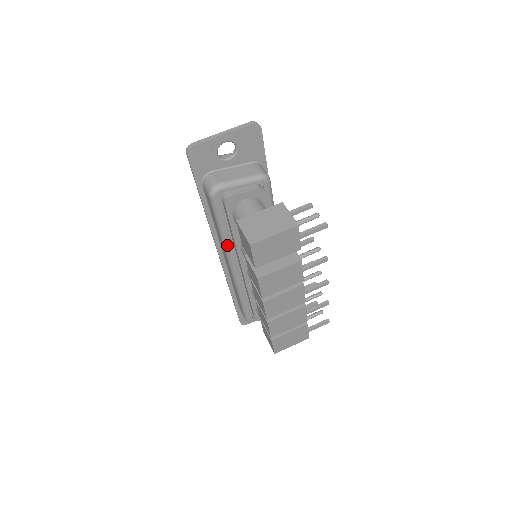
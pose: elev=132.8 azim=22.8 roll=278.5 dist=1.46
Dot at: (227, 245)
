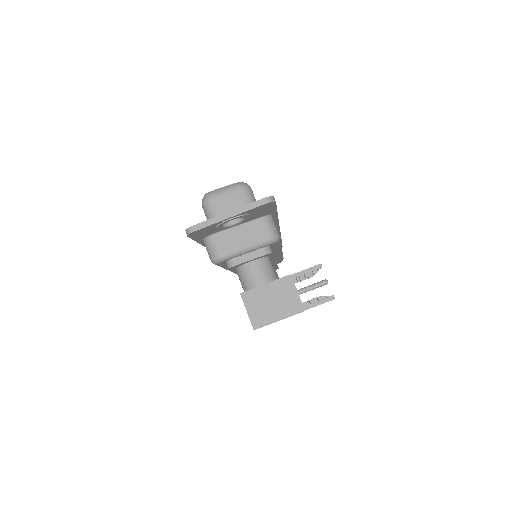
Dot at: (227, 269)
